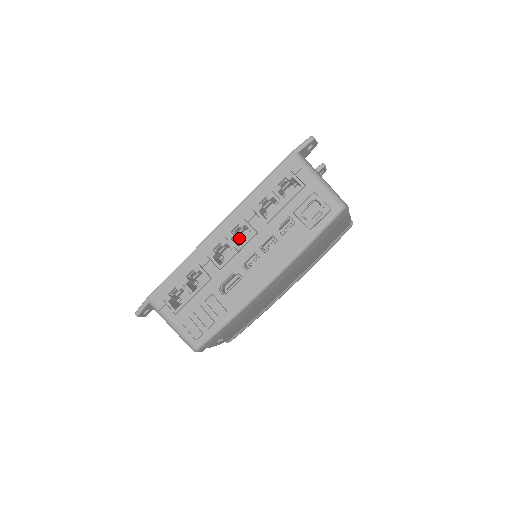
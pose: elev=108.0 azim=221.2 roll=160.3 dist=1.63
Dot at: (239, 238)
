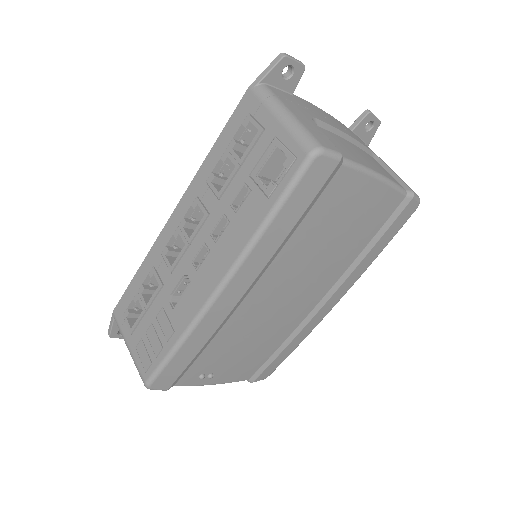
Dot at: occluded
